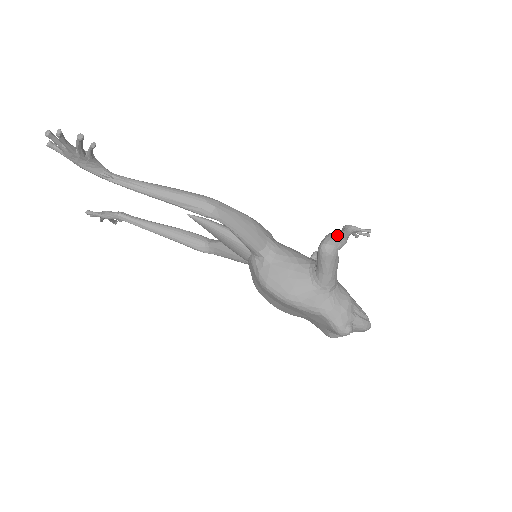
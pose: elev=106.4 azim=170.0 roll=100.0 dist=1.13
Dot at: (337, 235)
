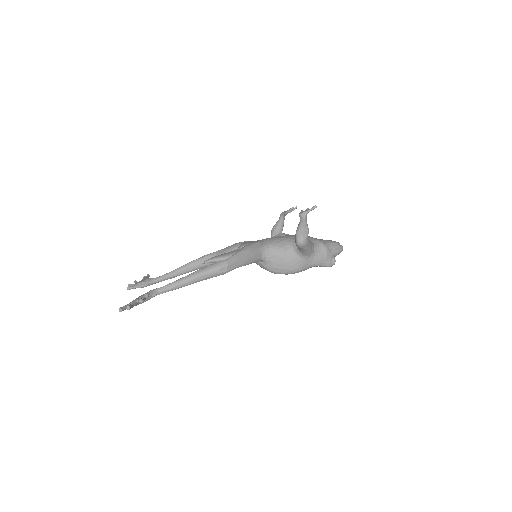
Dot at: (302, 230)
